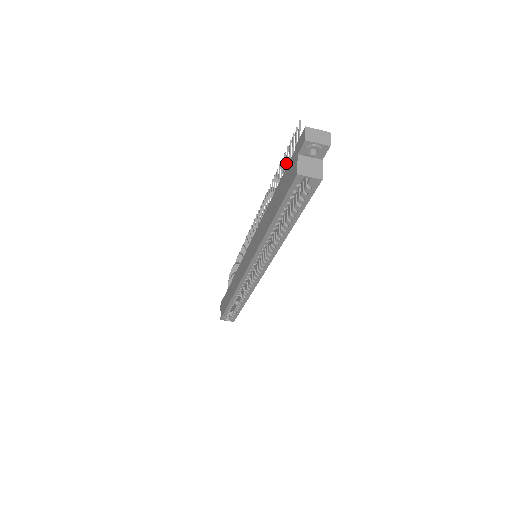
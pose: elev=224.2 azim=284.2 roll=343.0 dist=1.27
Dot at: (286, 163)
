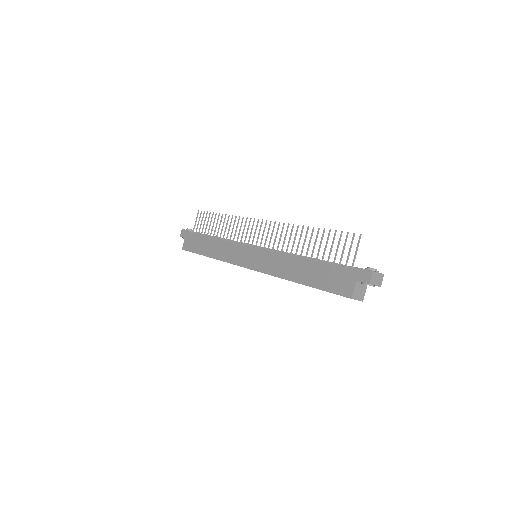
Dot at: (331, 248)
